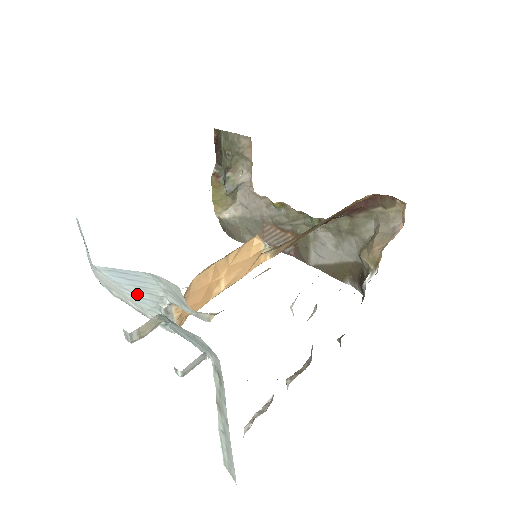
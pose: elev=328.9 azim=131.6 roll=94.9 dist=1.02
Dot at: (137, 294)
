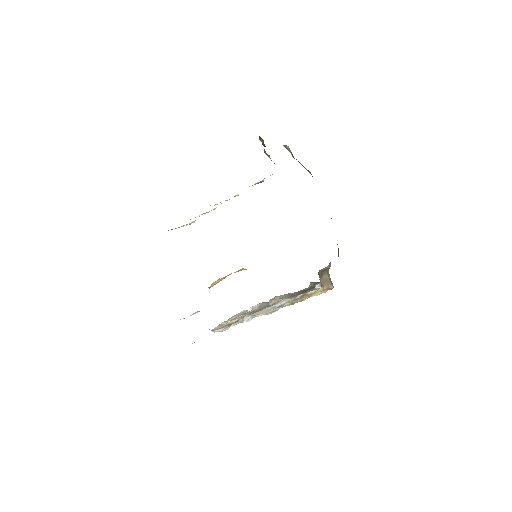
Dot at: occluded
